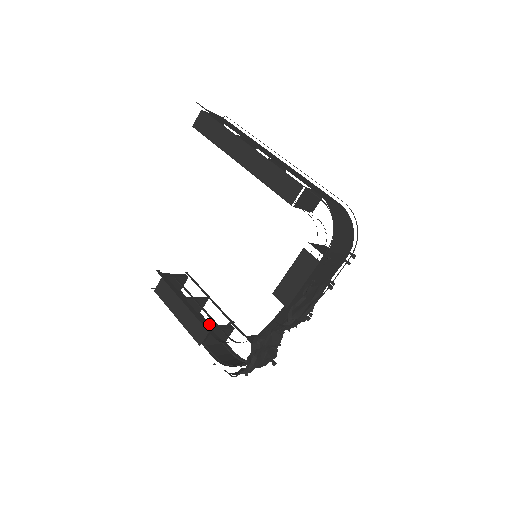
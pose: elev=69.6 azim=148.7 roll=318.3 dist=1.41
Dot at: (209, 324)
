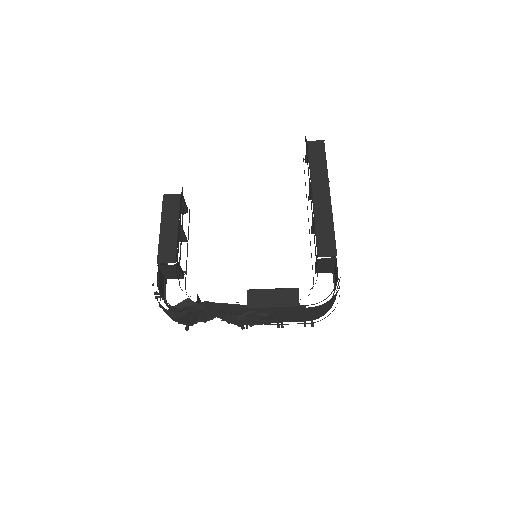
Dot at: occluded
